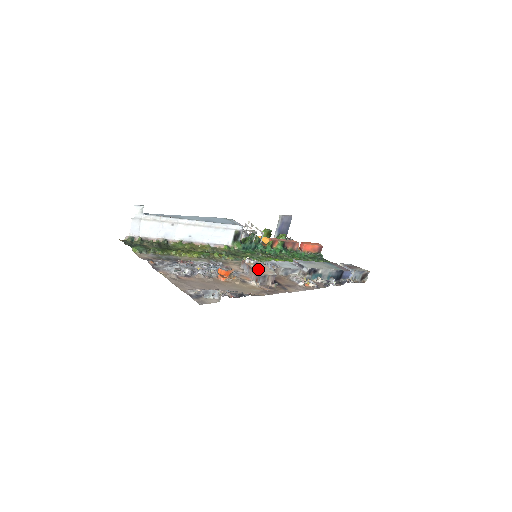
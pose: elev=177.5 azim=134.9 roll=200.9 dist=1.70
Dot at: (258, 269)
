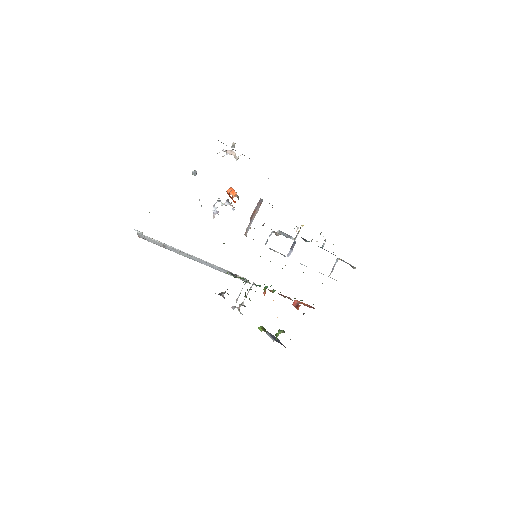
Dot at: occluded
